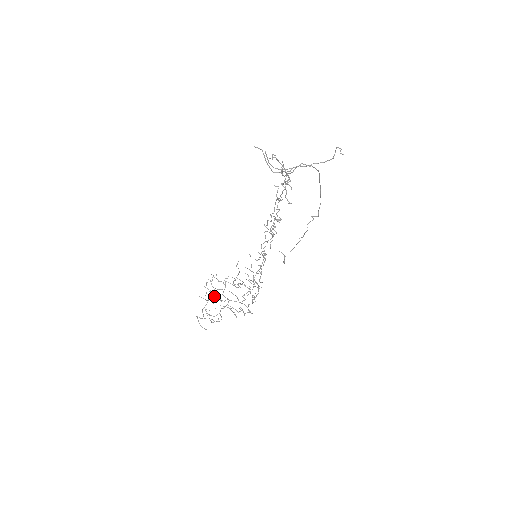
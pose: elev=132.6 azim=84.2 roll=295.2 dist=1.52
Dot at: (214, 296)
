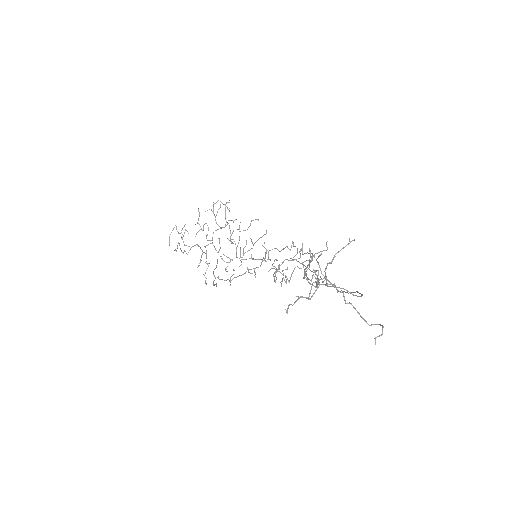
Dot at: occluded
